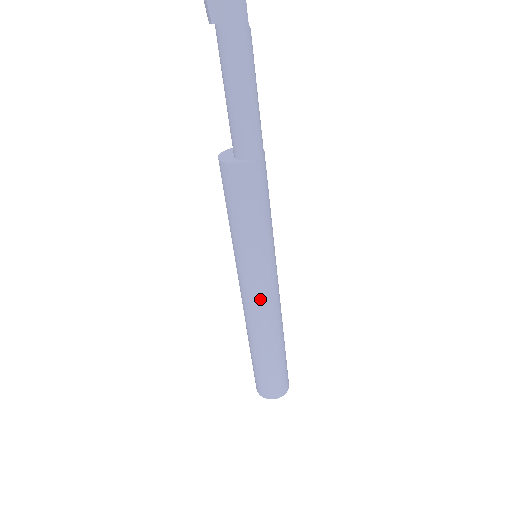
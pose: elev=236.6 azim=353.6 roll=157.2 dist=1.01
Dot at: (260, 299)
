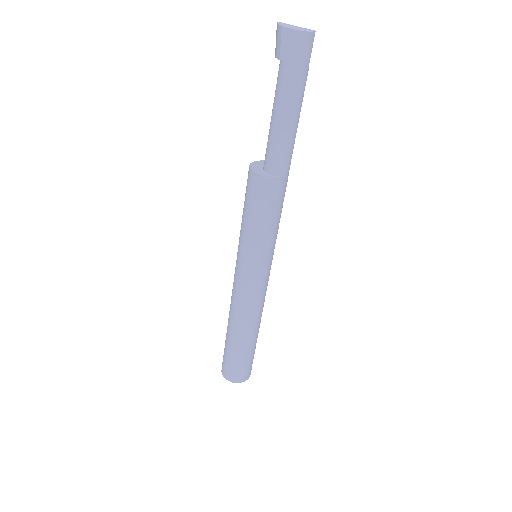
Dot at: (251, 294)
